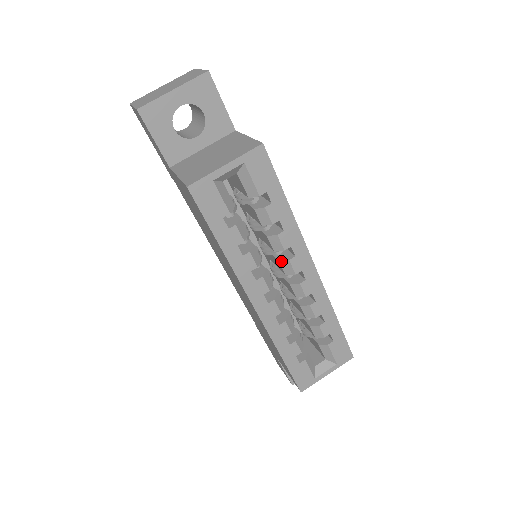
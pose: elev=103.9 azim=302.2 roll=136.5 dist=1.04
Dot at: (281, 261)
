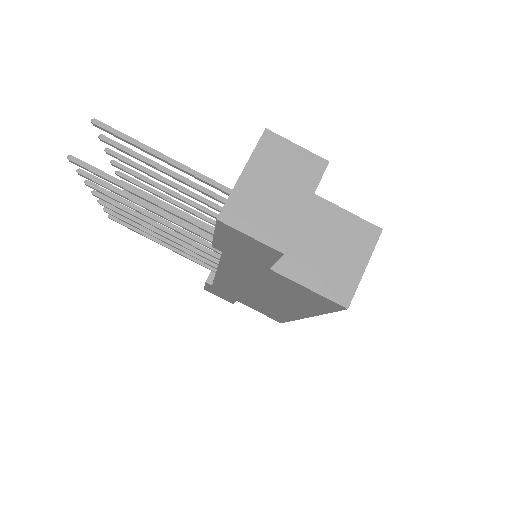
Dot at: occluded
